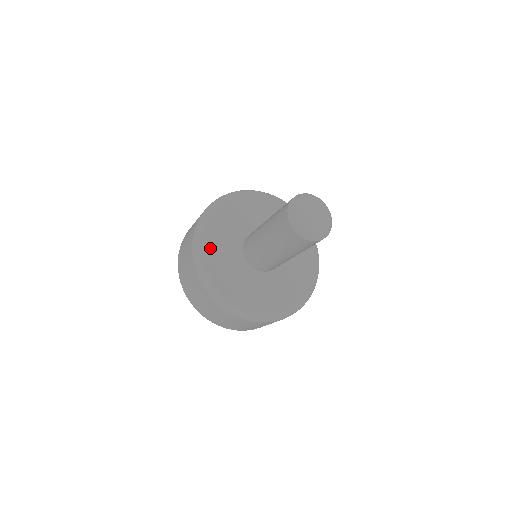
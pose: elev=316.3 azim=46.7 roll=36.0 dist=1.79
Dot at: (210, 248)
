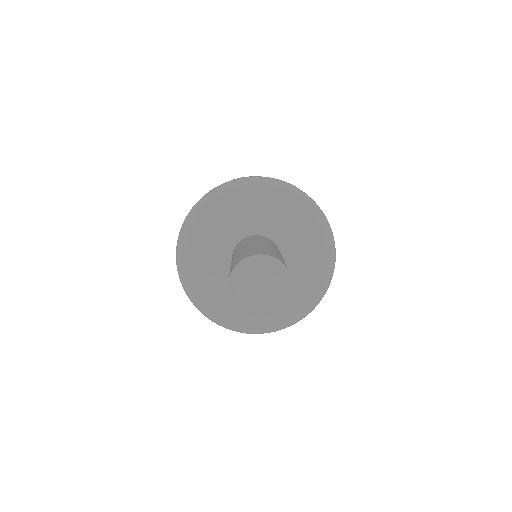
Dot at: (202, 225)
